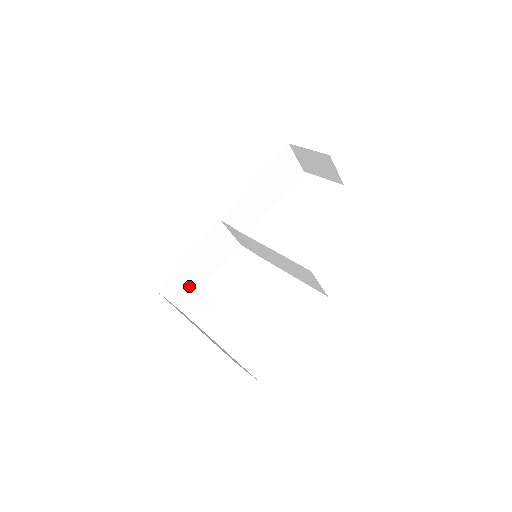
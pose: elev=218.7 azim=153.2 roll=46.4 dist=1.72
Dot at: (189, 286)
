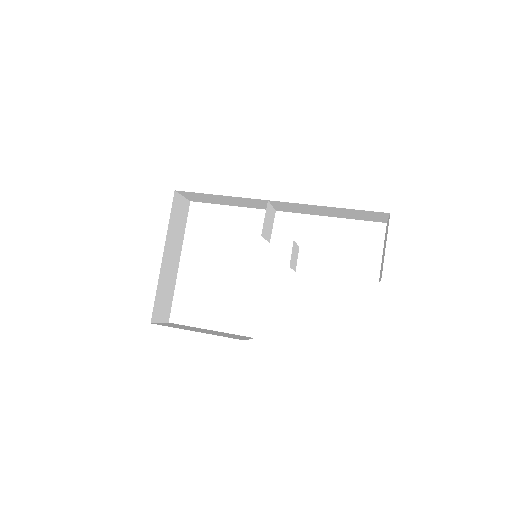
Dot at: (207, 200)
